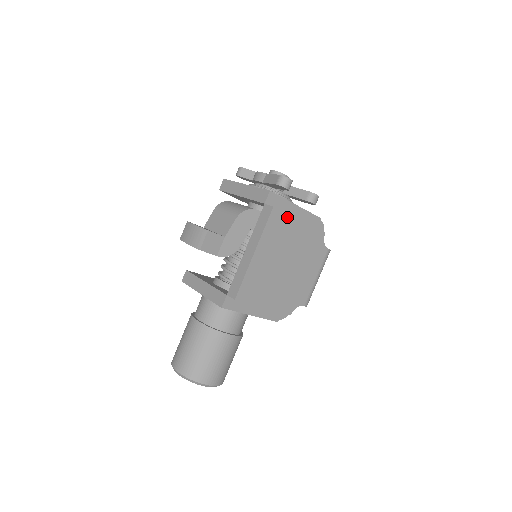
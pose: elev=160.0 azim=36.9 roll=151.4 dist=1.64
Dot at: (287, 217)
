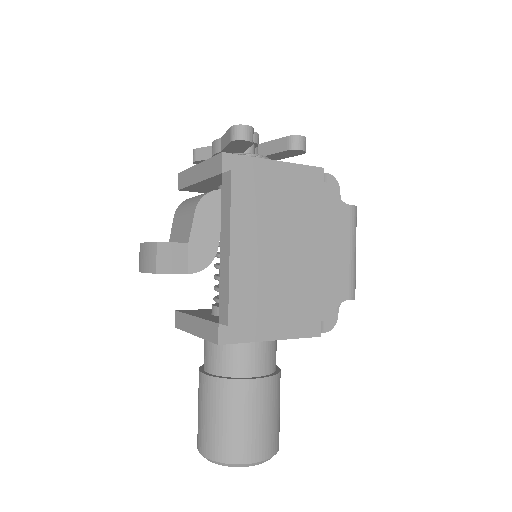
Dot at: (262, 179)
